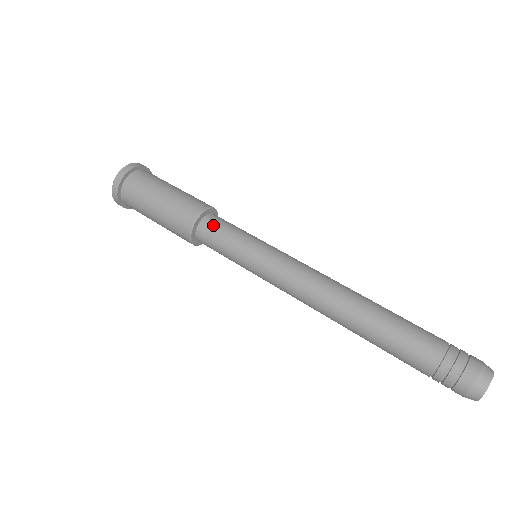
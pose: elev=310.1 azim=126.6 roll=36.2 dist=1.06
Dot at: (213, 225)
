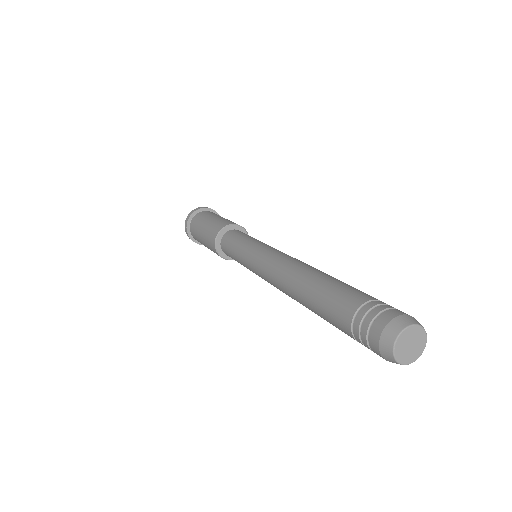
Dot at: (238, 231)
